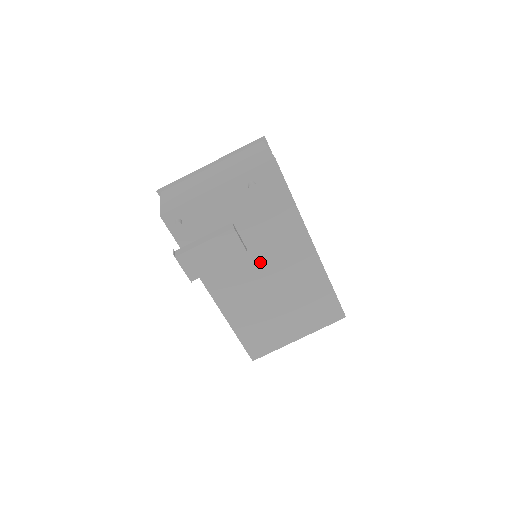
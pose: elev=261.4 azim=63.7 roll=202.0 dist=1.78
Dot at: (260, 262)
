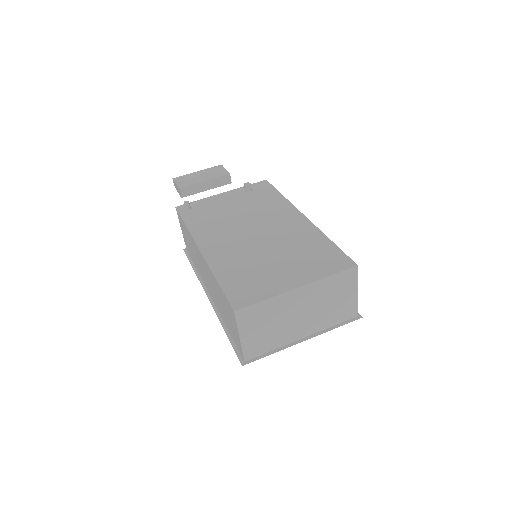
Dot at: (252, 226)
